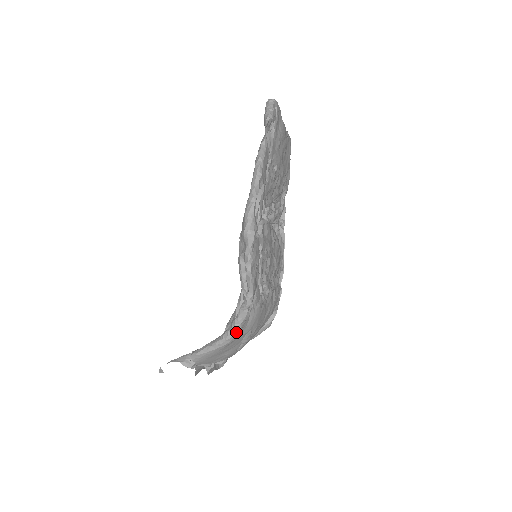
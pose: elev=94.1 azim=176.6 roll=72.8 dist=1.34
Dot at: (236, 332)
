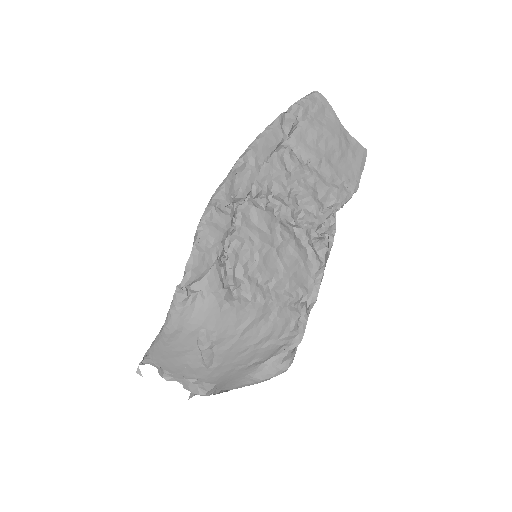
Dot at: (171, 317)
